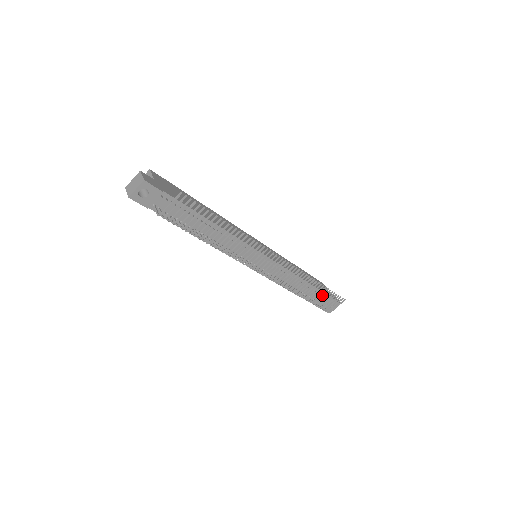
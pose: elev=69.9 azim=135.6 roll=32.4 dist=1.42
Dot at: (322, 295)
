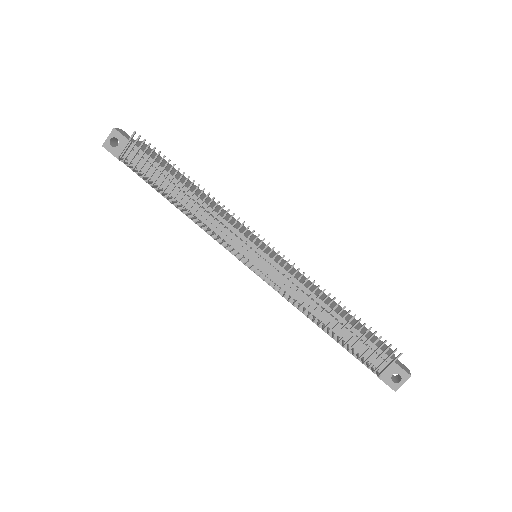
Dot at: (371, 348)
